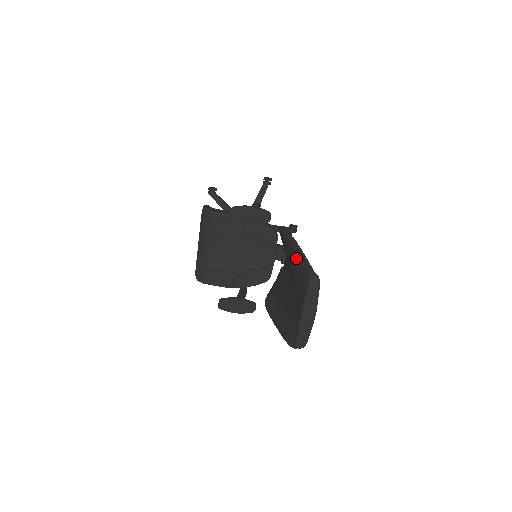
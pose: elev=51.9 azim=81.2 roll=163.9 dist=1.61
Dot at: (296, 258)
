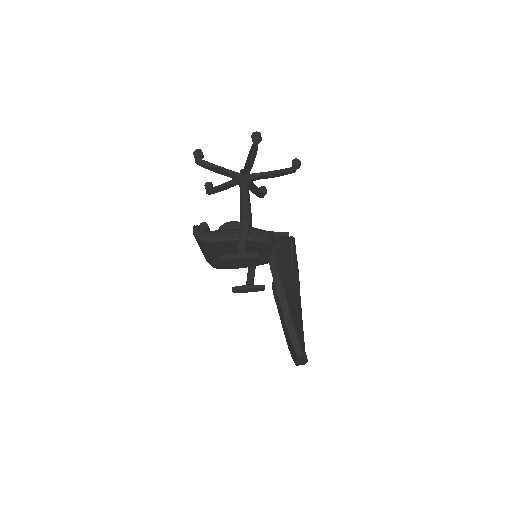
Dot at: occluded
